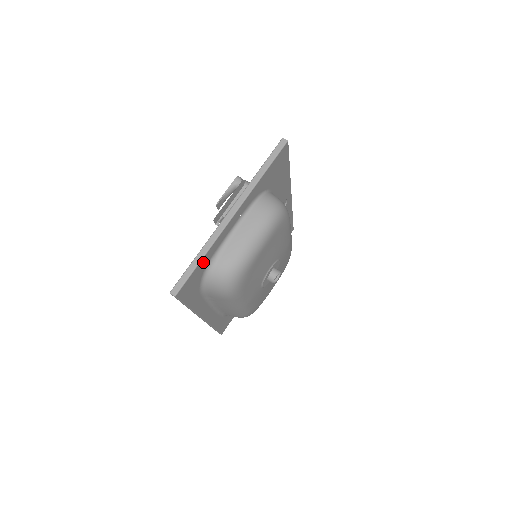
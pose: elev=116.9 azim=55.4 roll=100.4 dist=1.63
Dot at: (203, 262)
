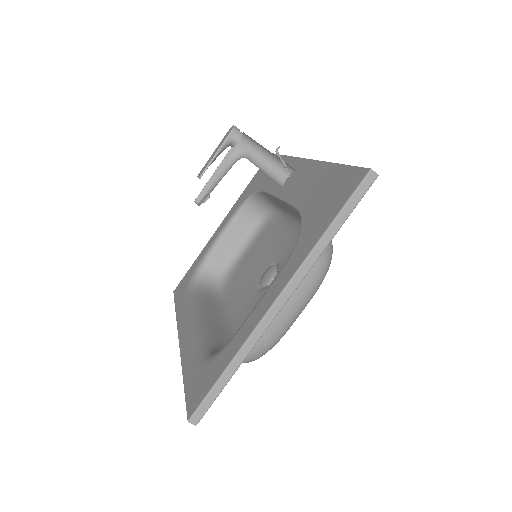
Dot at: occluded
